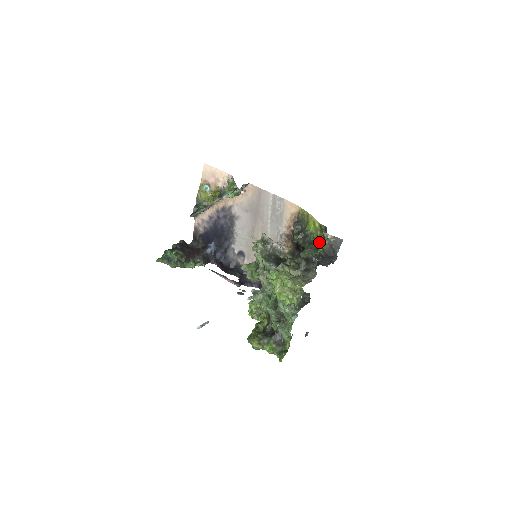
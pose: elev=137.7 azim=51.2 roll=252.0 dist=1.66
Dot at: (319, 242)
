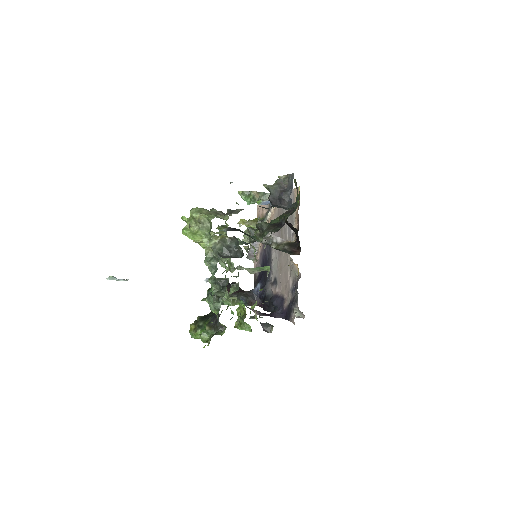
Dot at: occluded
